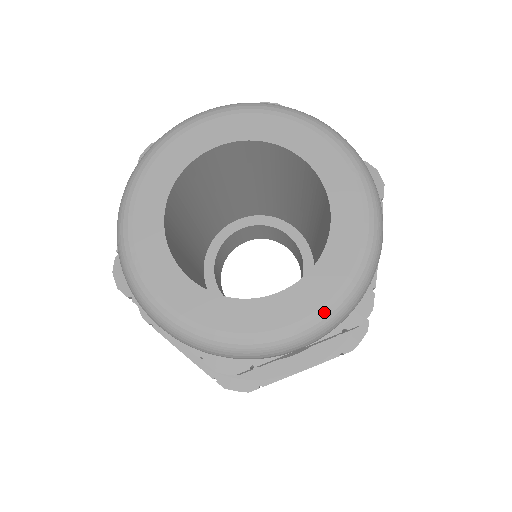
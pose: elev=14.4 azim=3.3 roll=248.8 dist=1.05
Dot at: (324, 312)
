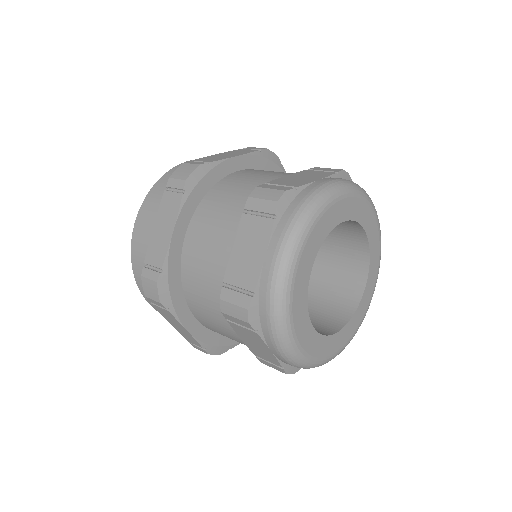
Dot at: (352, 338)
